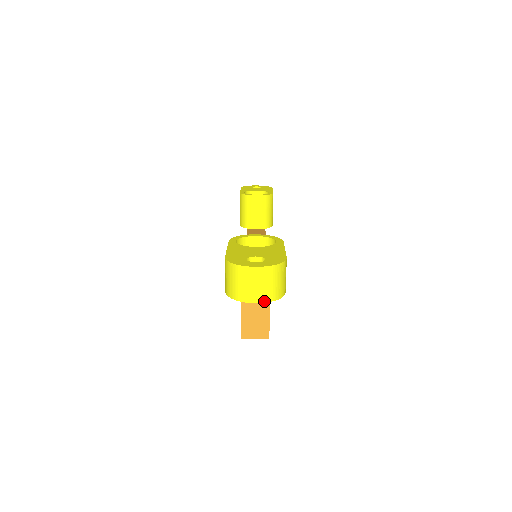
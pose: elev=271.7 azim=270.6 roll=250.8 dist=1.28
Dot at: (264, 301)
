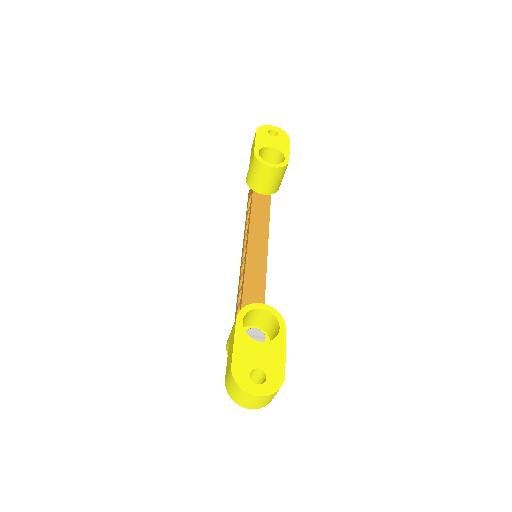
Dot at: (257, 408)
